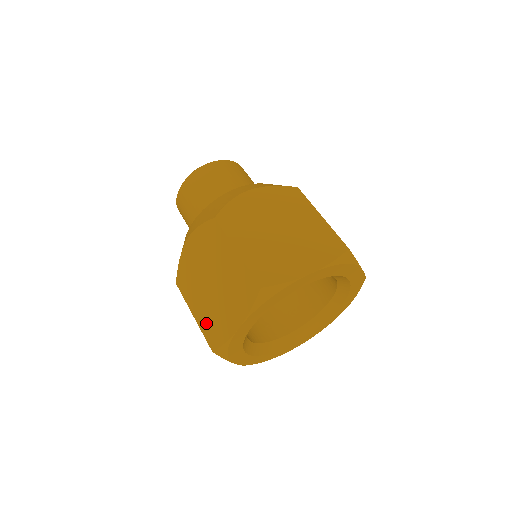
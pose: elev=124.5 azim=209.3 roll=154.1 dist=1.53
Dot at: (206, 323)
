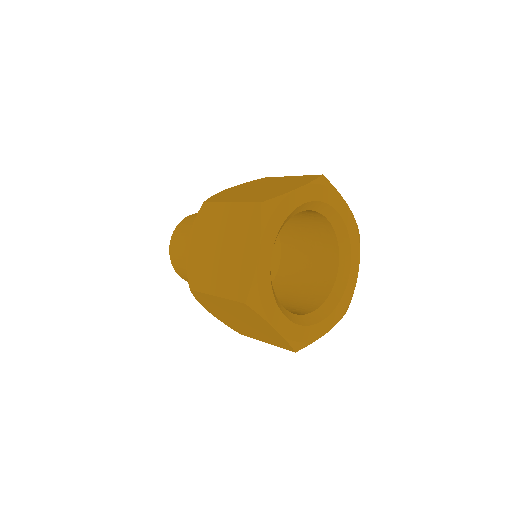
Dot at: (229, 286)
